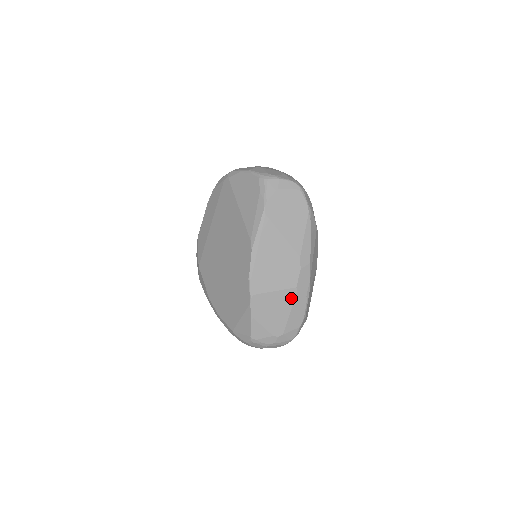
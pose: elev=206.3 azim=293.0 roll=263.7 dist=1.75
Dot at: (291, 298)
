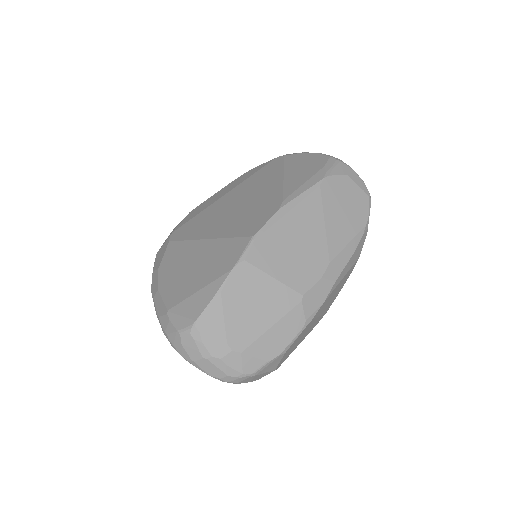
Dot at: (287, 305)
